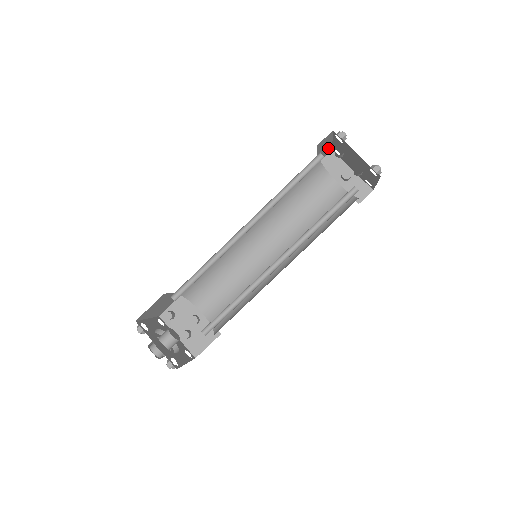
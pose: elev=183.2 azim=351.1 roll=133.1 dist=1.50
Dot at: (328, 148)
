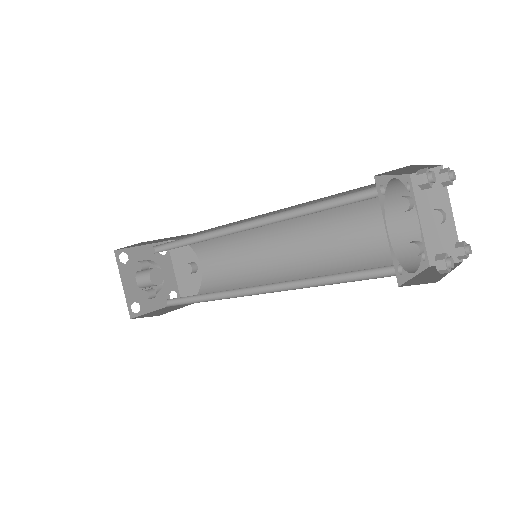
Dot at: occluded
